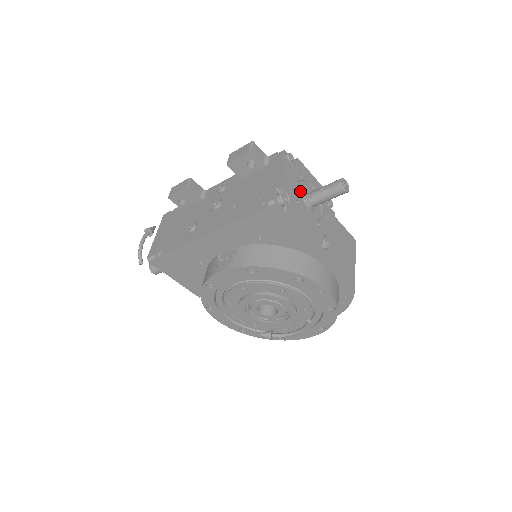
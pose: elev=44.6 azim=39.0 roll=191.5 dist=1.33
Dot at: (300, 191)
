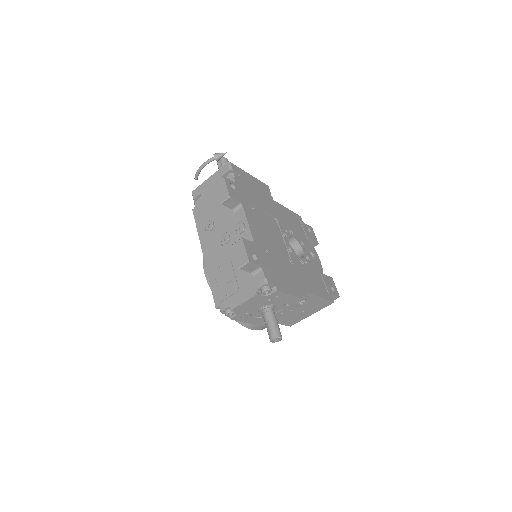
Dot at: (259, 307)
